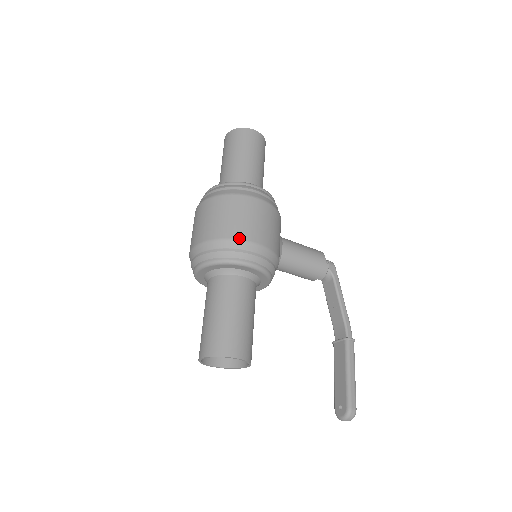
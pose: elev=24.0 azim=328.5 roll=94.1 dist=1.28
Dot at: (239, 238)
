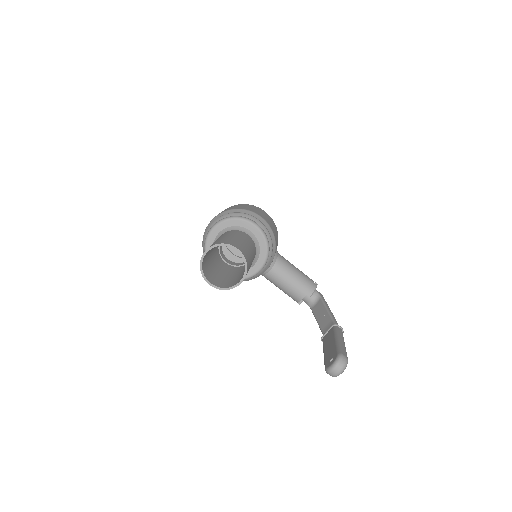
Dot at: (248, 210)
